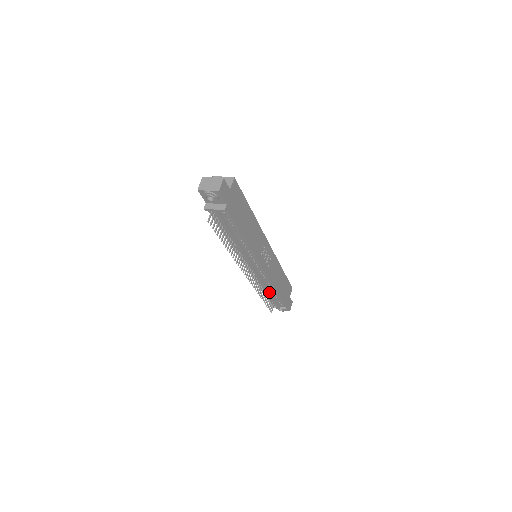
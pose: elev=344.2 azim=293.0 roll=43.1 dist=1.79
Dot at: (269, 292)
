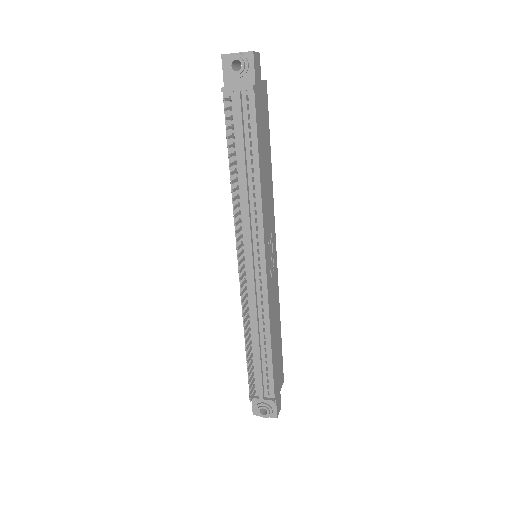
Dot at: (259, 342)
